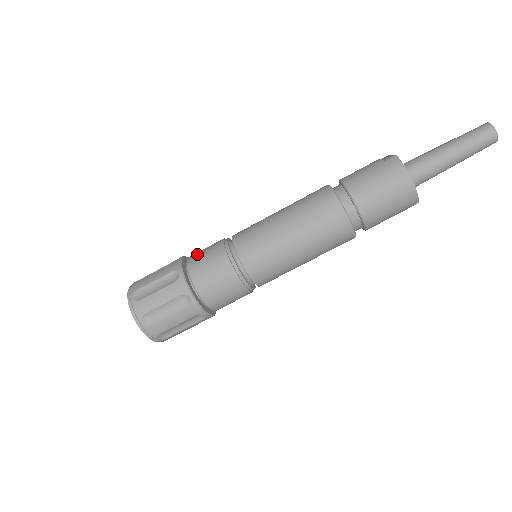
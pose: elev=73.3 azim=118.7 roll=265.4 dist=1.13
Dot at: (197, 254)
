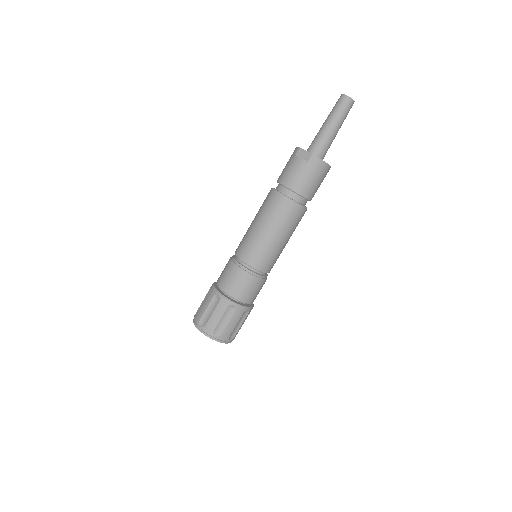
Dot at: (230, 286)
